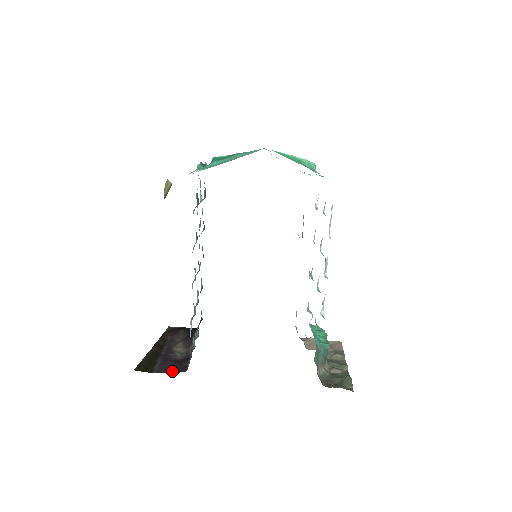
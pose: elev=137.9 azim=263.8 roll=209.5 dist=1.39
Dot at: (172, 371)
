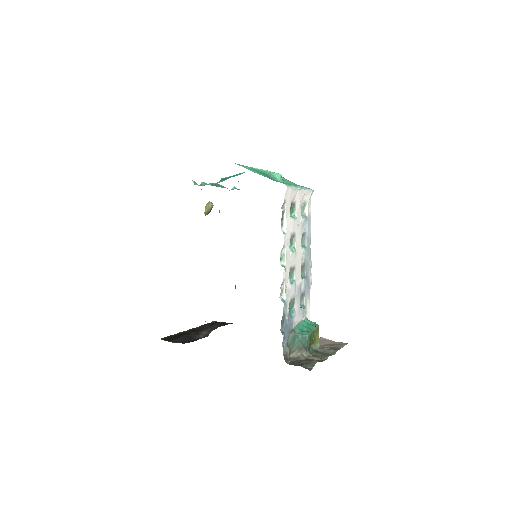
Dot at: (183, 342)
